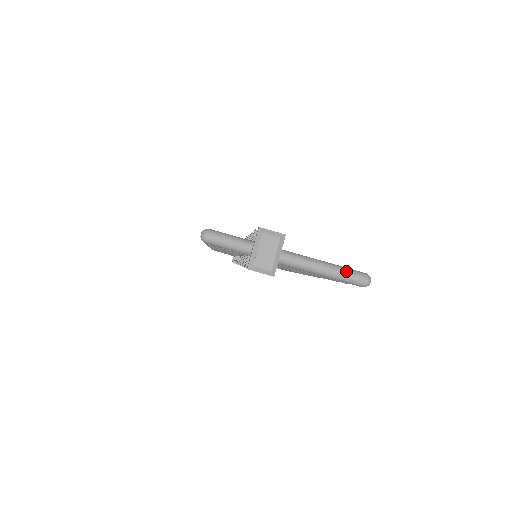
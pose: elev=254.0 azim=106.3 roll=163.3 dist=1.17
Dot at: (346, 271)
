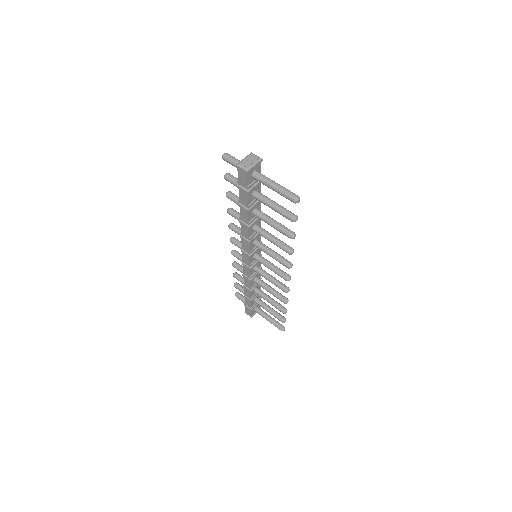
Dot at: (287, 189)
